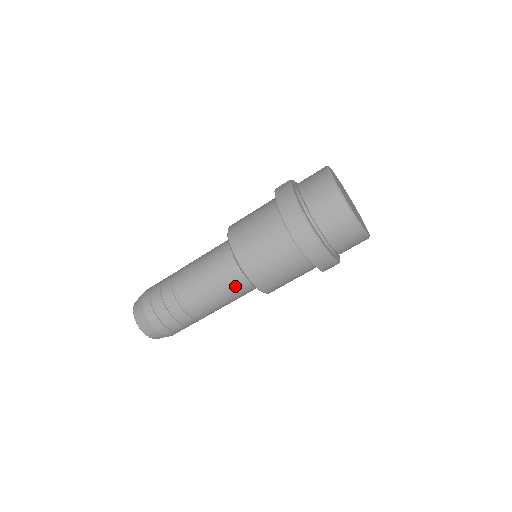
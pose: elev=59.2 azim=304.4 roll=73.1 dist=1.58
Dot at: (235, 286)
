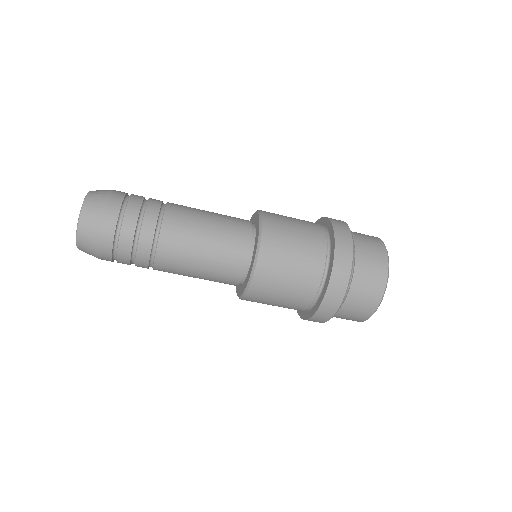
Dot at: (228, 263)
